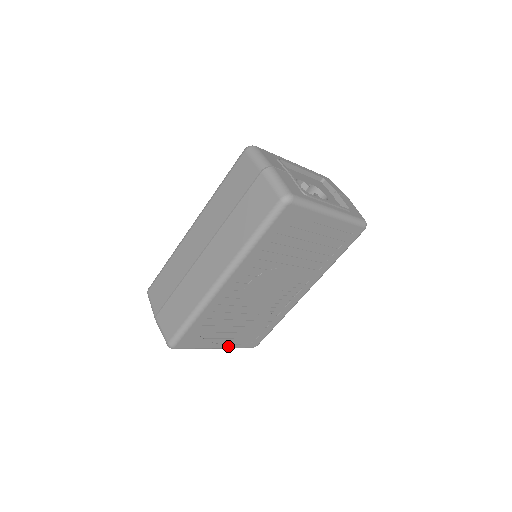
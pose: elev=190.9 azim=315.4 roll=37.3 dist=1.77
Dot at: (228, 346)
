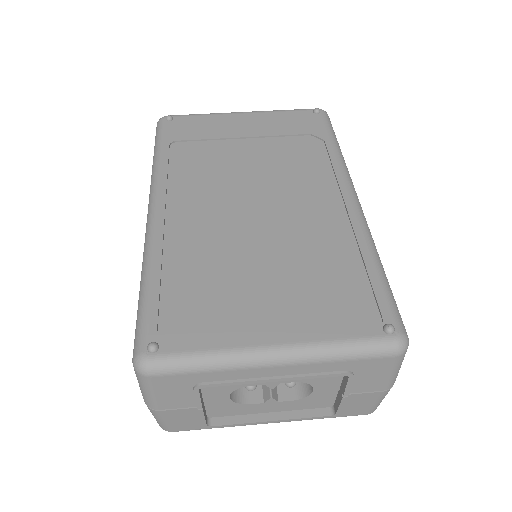
Dot at: occluded
